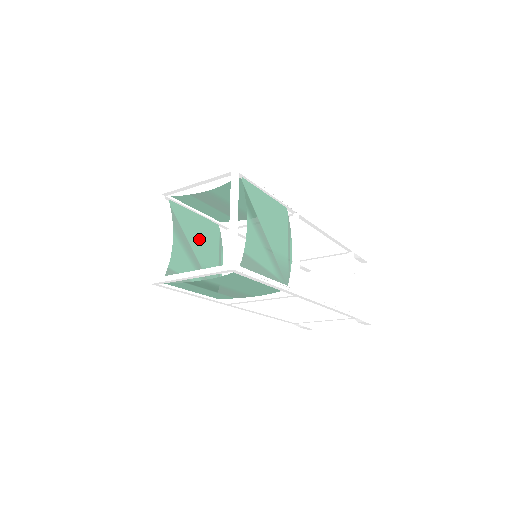
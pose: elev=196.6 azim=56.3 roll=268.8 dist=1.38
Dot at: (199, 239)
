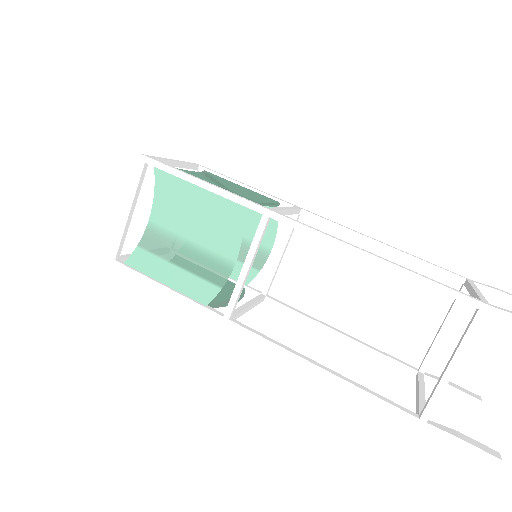
Dot at: occluded
